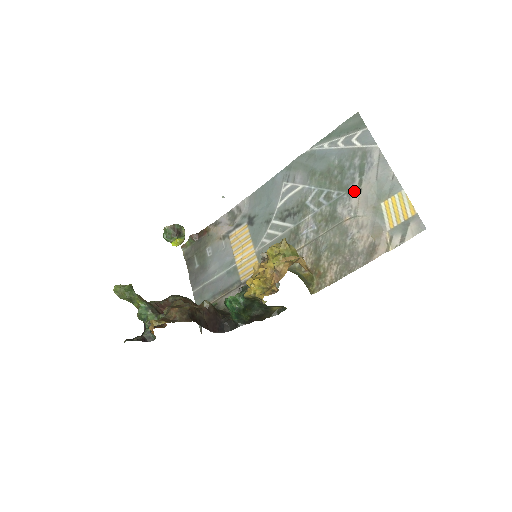
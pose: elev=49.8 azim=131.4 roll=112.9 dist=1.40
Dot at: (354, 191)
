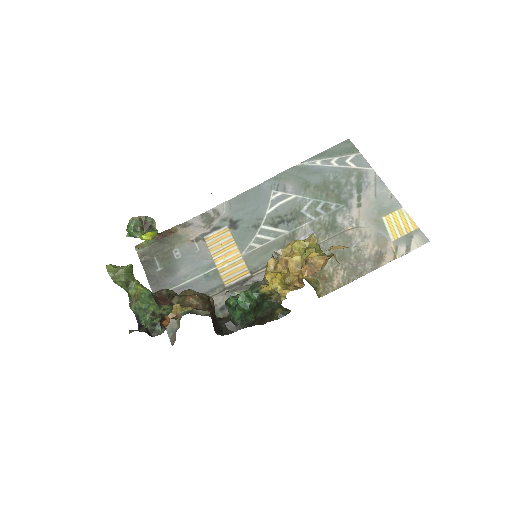
Dot at: (354, 205)
